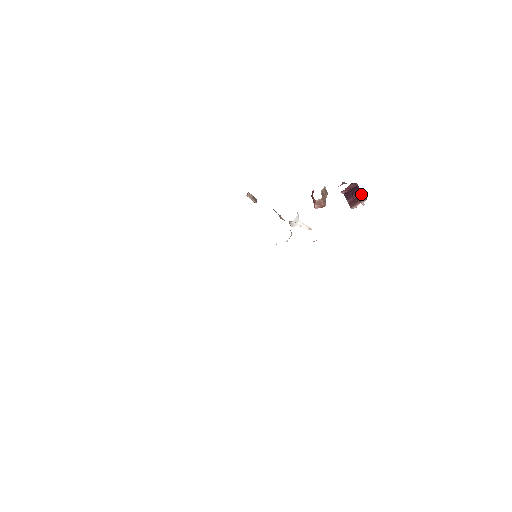
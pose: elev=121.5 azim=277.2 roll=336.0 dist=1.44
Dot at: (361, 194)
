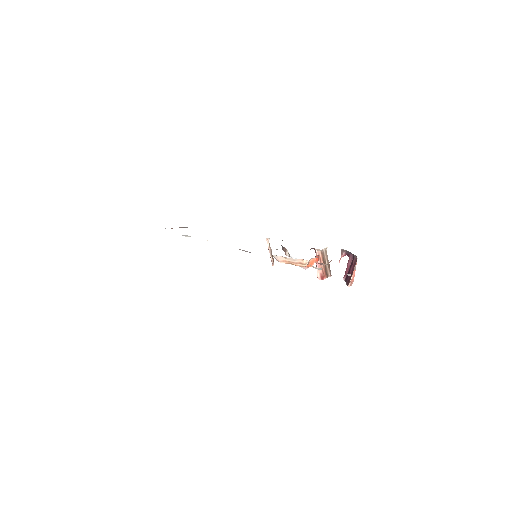
Dot at: (354, 261)
